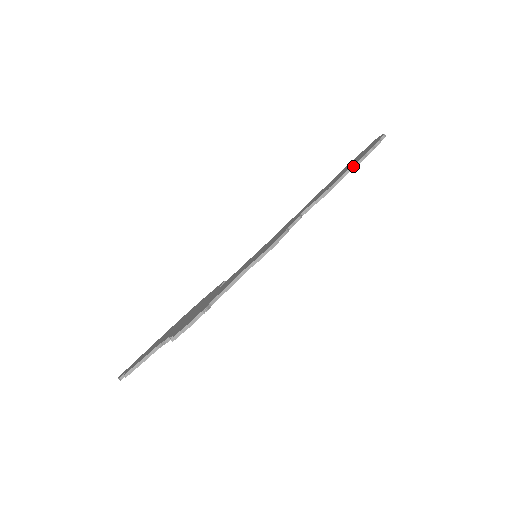
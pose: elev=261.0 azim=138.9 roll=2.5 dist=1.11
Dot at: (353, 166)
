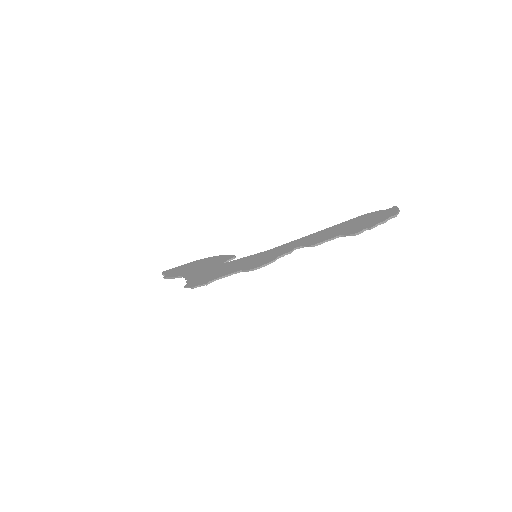
Dot at: (348, 235)
